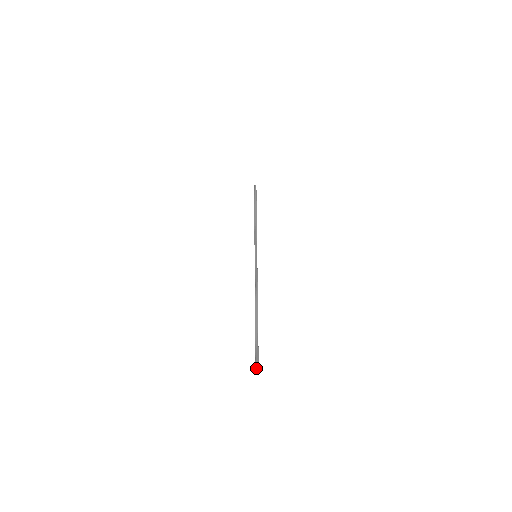
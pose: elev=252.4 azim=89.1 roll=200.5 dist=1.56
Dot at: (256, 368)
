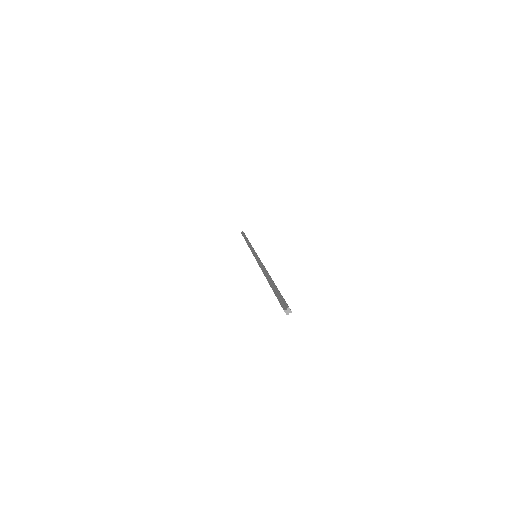
Dot at: (284, 307)
